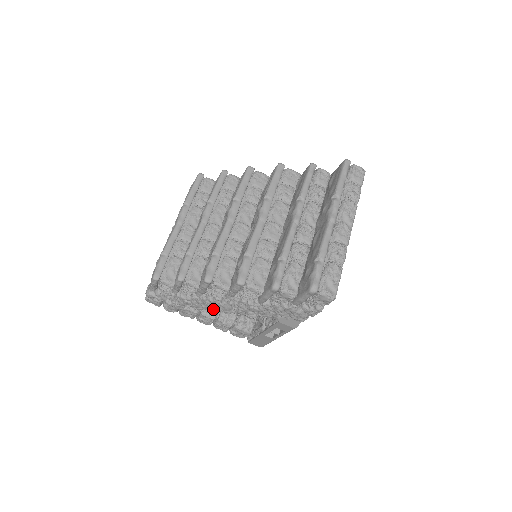
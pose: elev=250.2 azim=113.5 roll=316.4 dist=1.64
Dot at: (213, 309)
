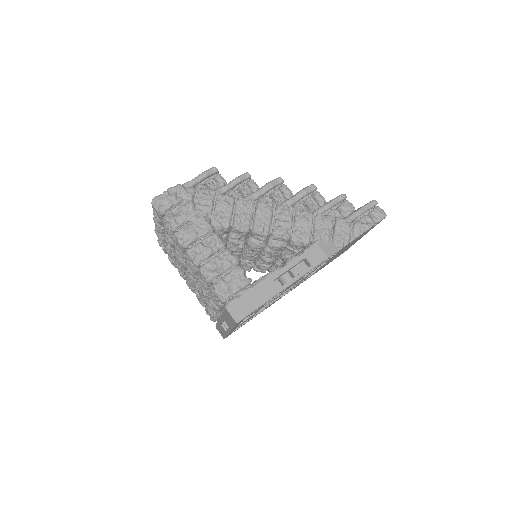
Dot at: (248, 220)
